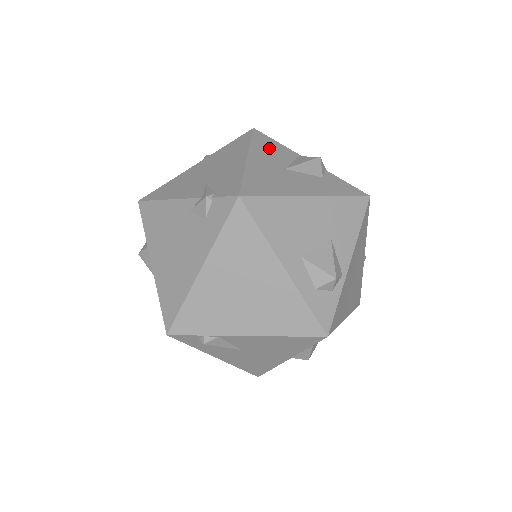
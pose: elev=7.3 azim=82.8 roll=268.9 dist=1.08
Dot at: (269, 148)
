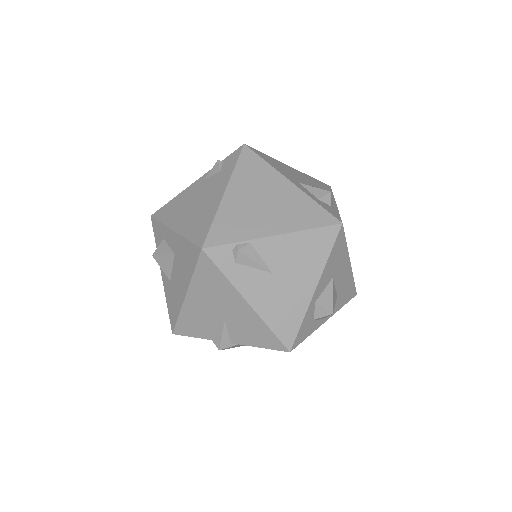
Dot at: occluded
